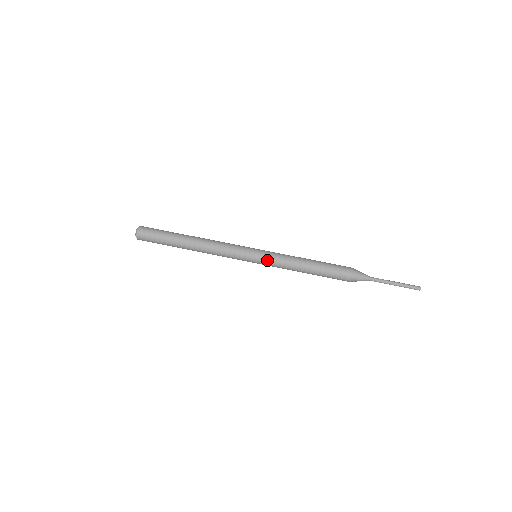
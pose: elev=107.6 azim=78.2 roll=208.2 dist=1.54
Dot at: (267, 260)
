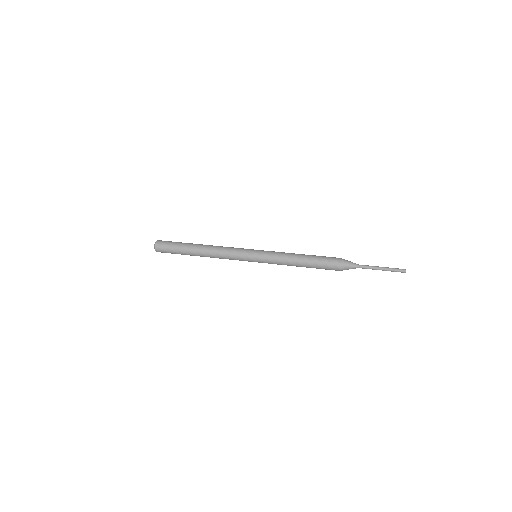
Dot at: (267, 251)
